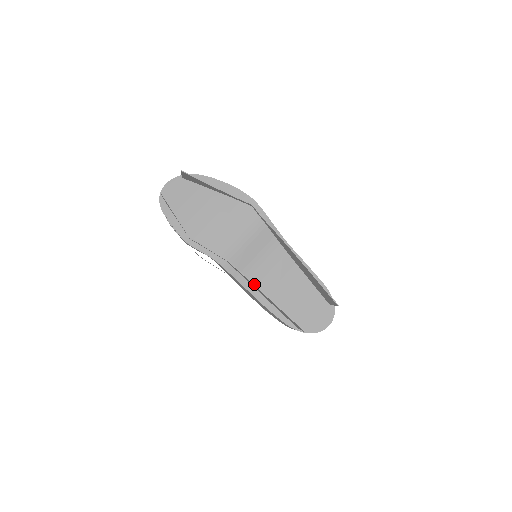
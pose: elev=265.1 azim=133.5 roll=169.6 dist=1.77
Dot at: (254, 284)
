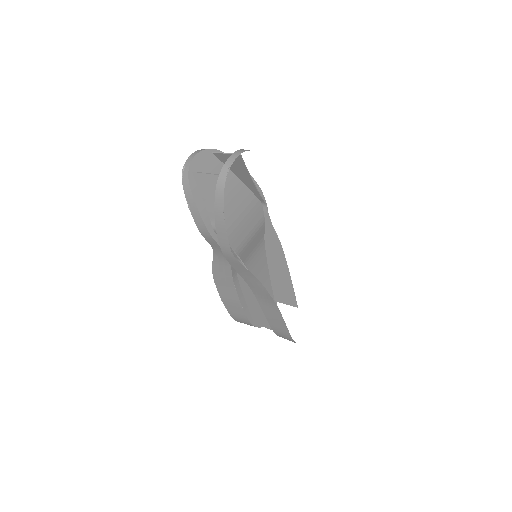
Dot at: occluded
